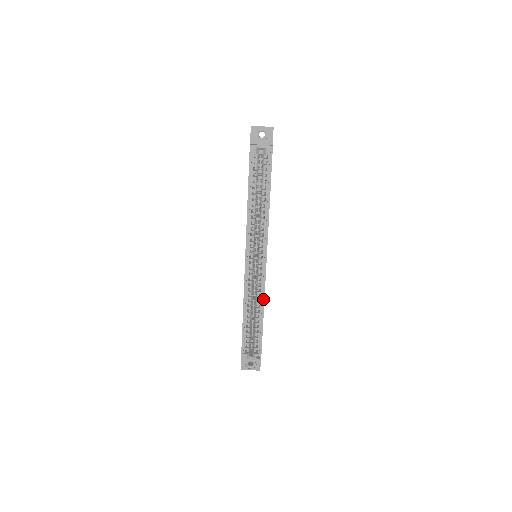
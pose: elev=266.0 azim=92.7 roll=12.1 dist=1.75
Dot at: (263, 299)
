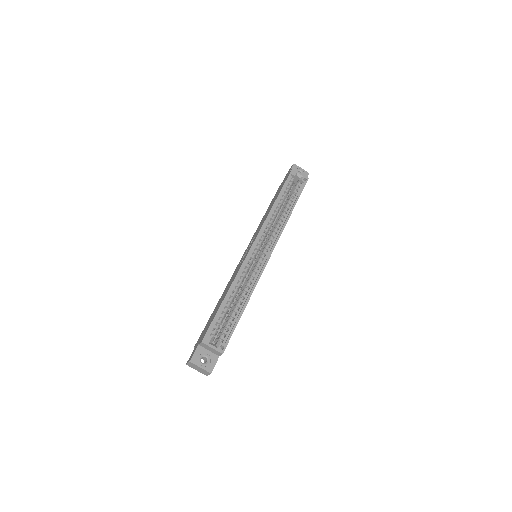
Dot at: (254, 286)
